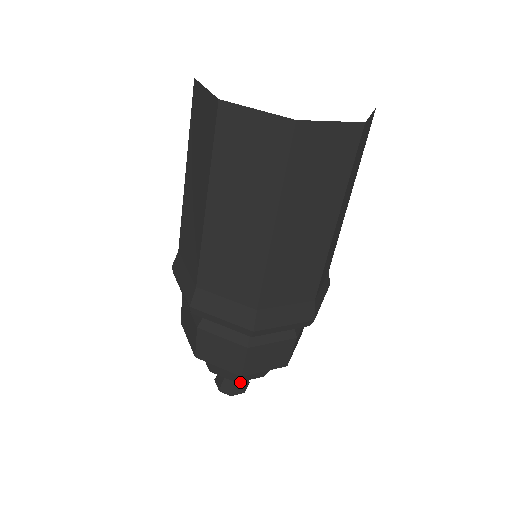
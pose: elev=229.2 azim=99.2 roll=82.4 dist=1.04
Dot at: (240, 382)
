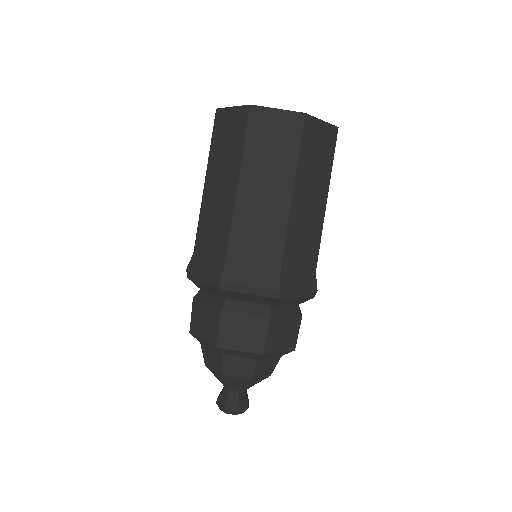
Dot at: (244, 396)
